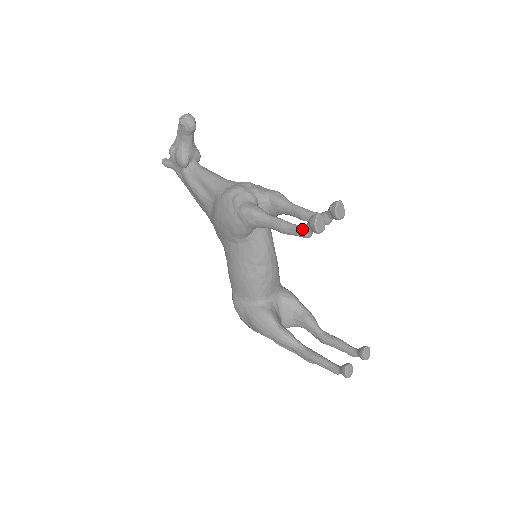
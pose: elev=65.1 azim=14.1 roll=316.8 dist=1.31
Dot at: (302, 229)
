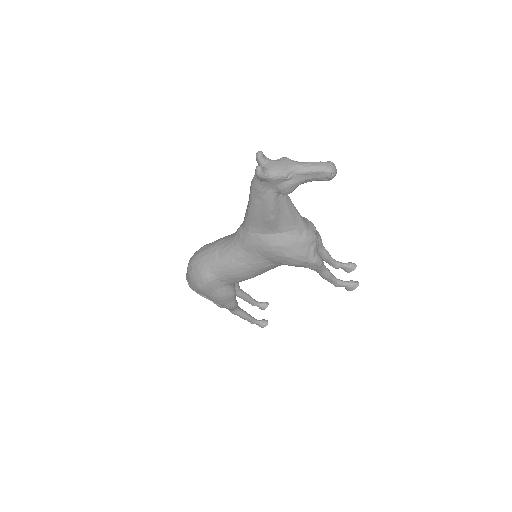
Dot at: (341, 285)
